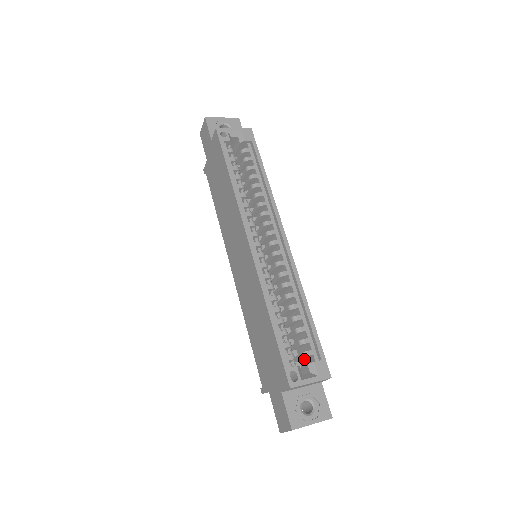
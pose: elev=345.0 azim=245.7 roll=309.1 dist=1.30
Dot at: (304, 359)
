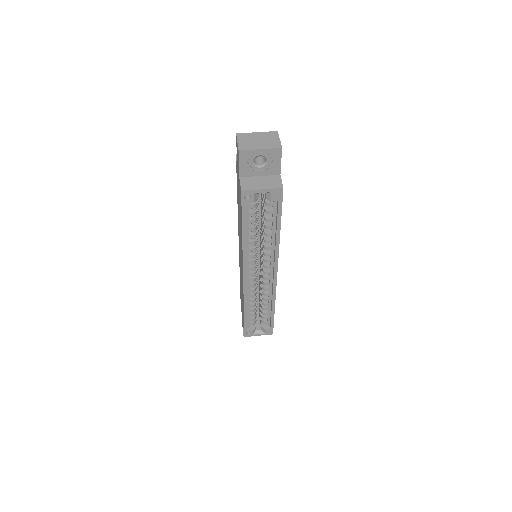
Dot at: occluded
